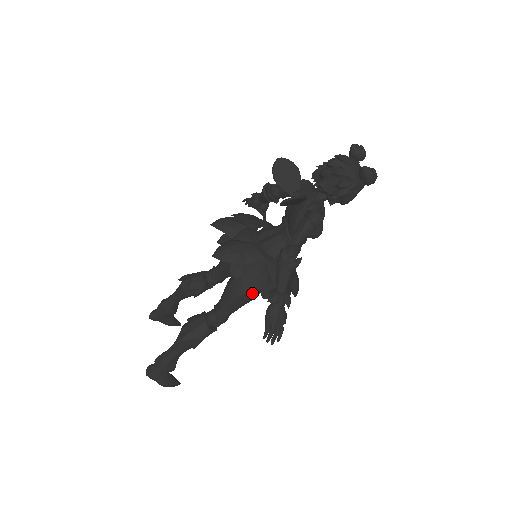
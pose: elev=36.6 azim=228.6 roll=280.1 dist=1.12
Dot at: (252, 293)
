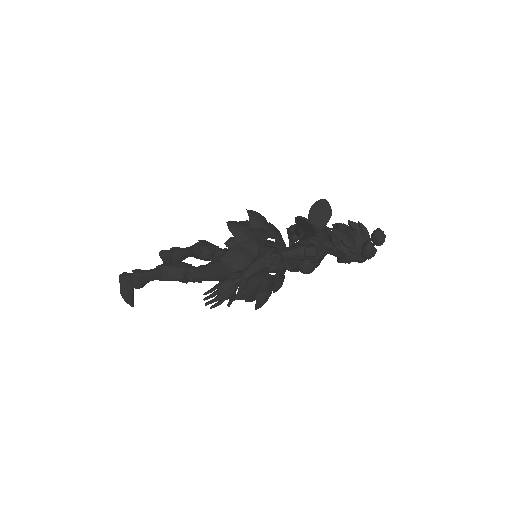
Dot at: (229, 273)
